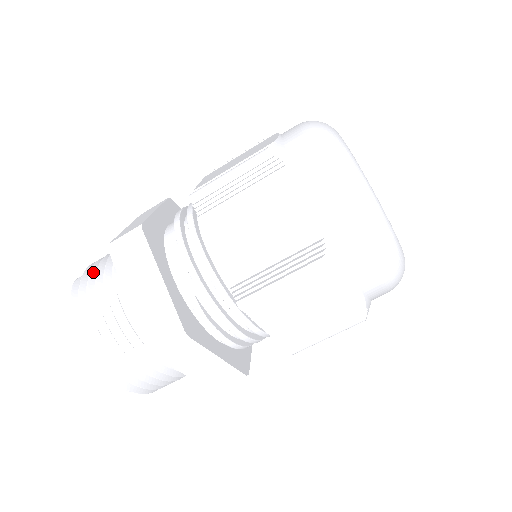
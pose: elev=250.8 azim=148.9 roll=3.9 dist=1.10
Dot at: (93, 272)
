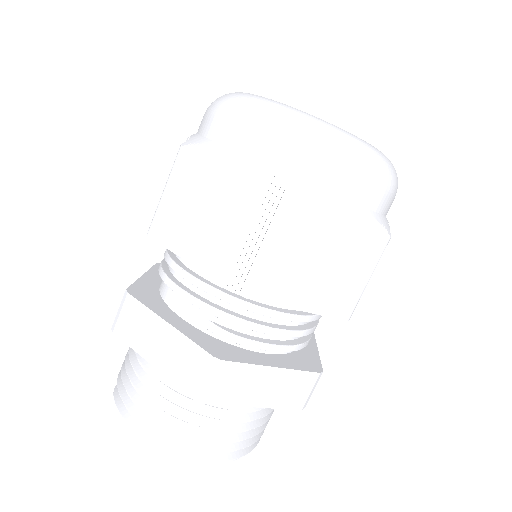
Dot at: (124, 368)
